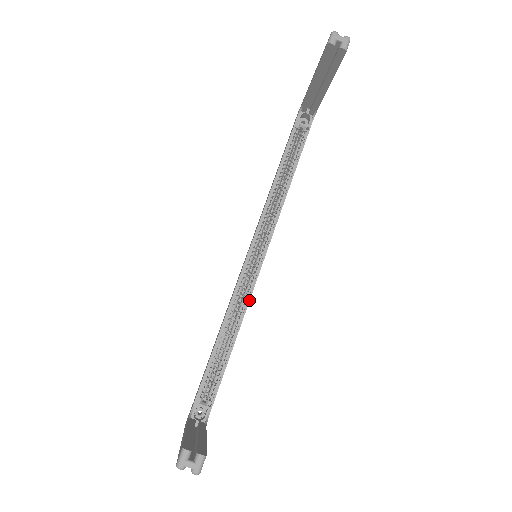
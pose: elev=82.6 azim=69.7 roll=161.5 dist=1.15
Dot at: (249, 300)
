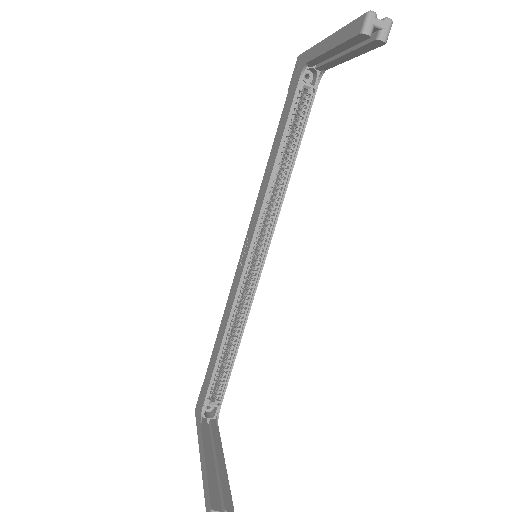
Dot at: (251, 304)
